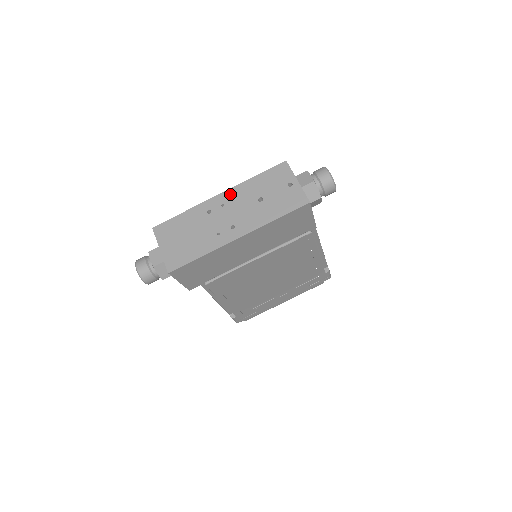
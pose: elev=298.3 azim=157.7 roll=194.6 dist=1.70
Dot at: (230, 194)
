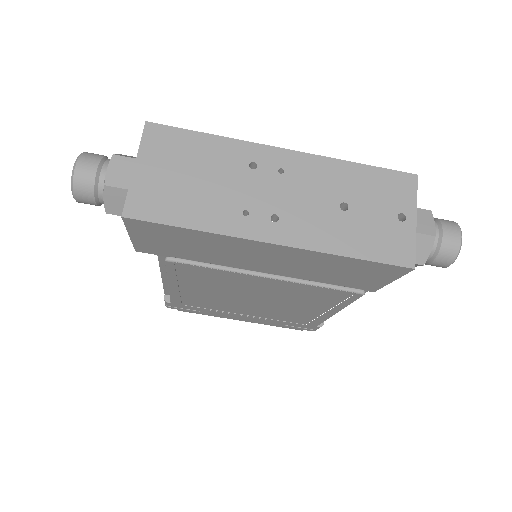
Dot at: (303, 162)
